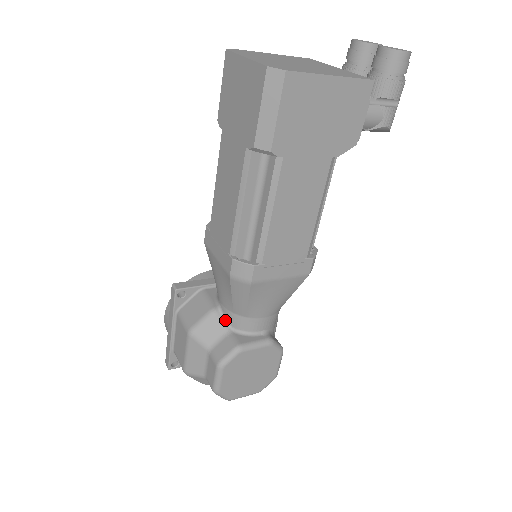
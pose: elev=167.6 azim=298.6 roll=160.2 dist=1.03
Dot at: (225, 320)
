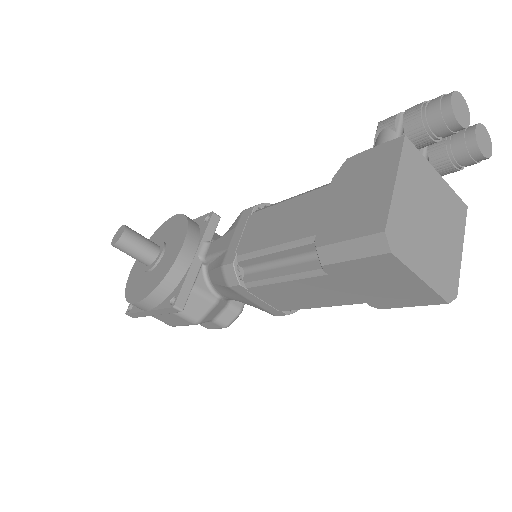
Dot at: (225, 301)
